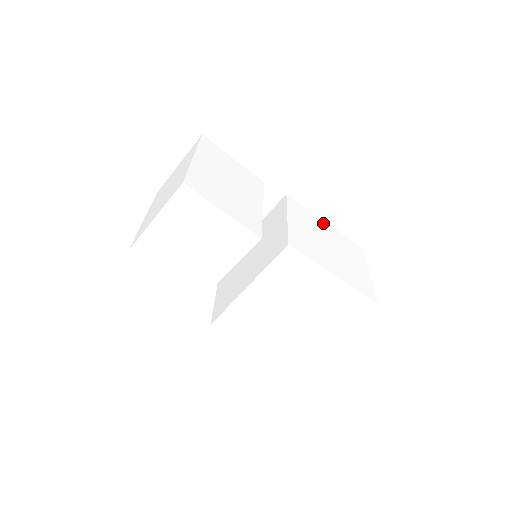
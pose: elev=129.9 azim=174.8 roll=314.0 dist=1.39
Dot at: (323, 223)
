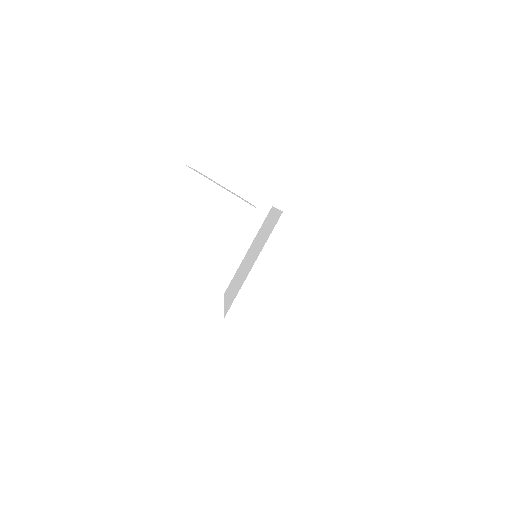
Dot at: occluded
